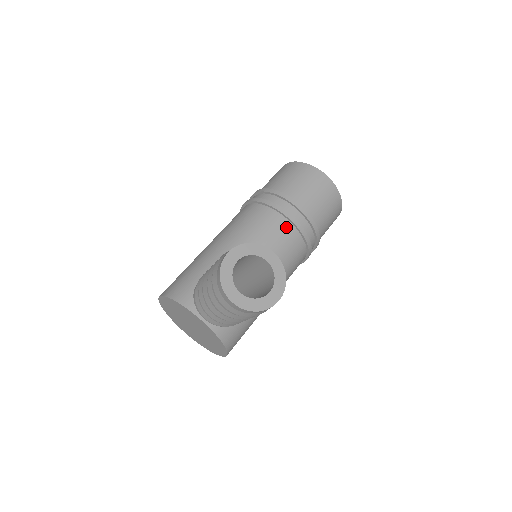
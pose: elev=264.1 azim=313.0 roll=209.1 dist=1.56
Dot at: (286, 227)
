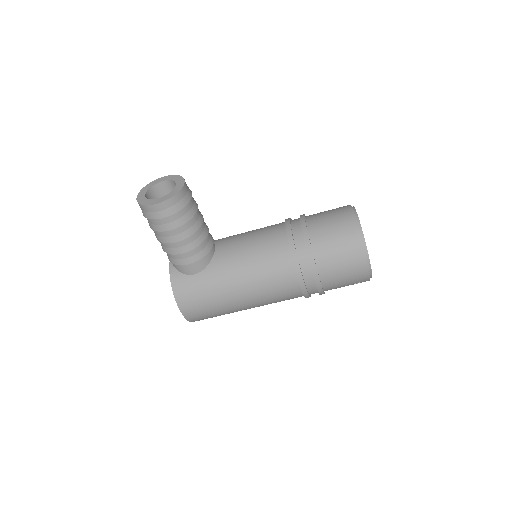
Dot at: (280, 232)
